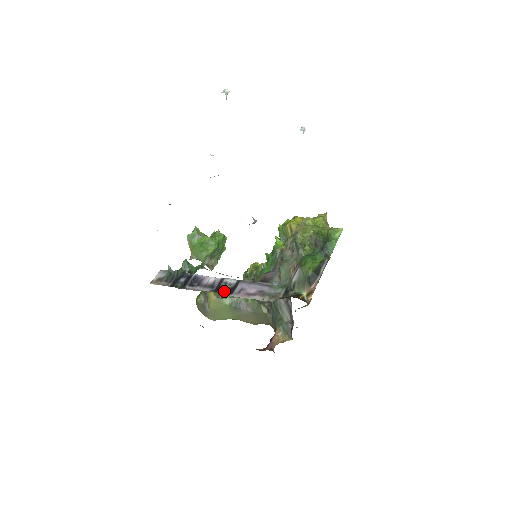
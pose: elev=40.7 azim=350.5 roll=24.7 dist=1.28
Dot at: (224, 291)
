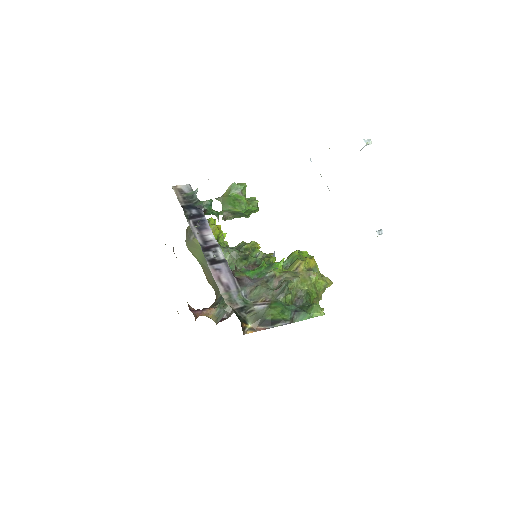
Dot at: (208, 256)
